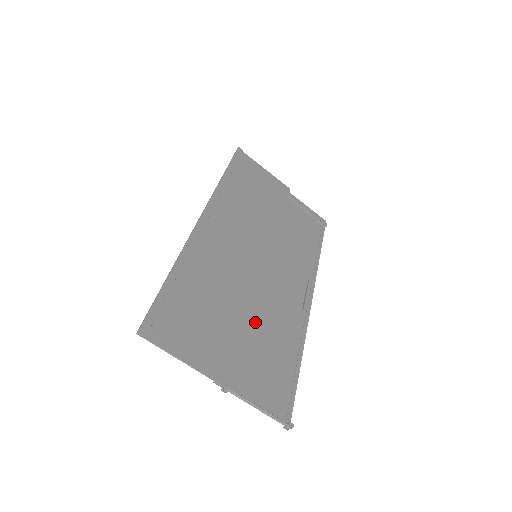
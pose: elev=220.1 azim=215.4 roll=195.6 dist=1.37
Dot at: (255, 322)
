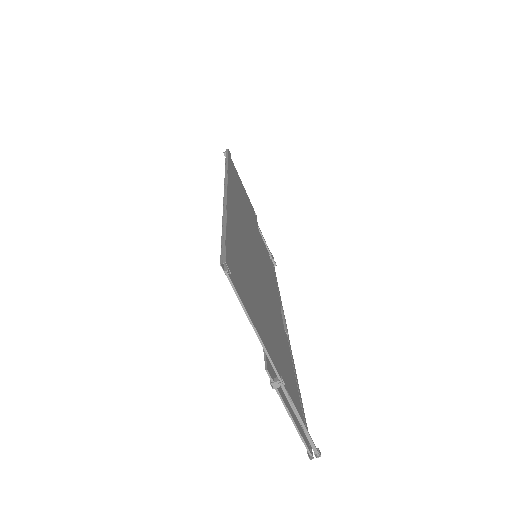
Dot at: occluded
